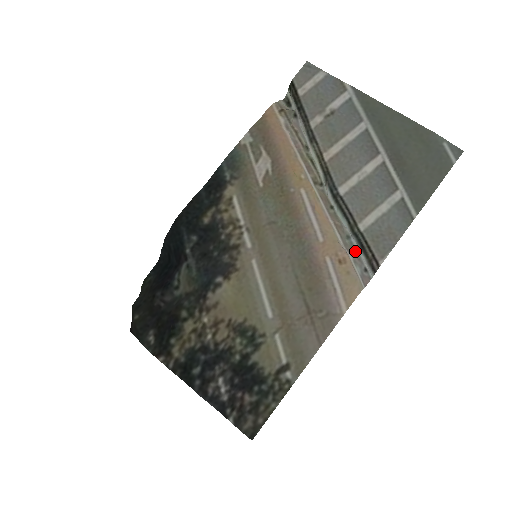
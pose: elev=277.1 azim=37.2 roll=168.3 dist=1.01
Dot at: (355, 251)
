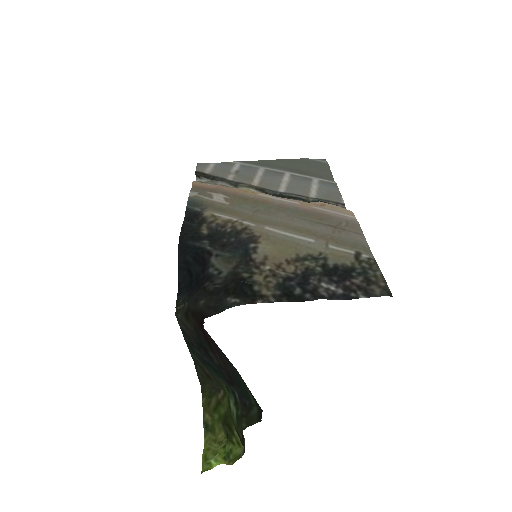
Dot at: occluded
